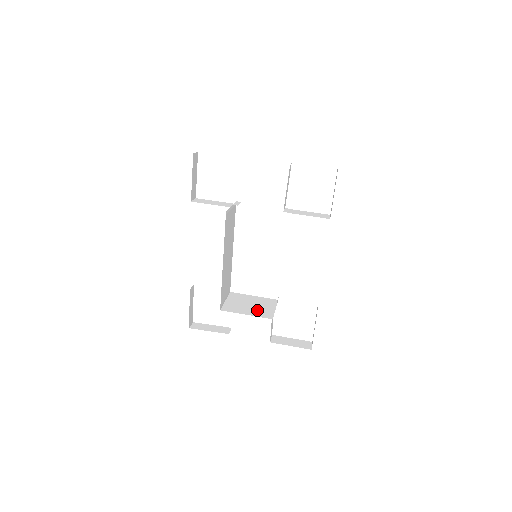
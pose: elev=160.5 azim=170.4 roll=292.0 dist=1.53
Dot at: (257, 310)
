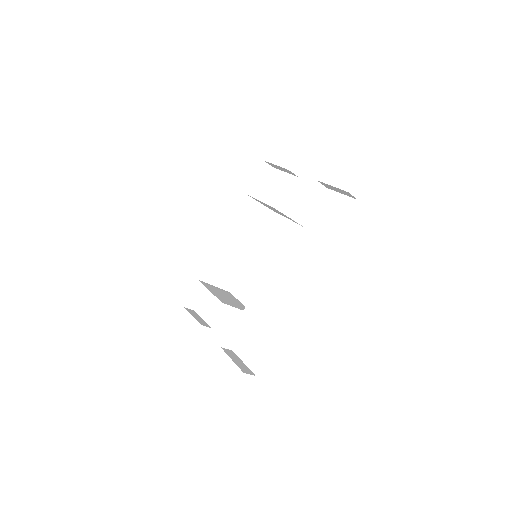
Dot at: (223, 298)
